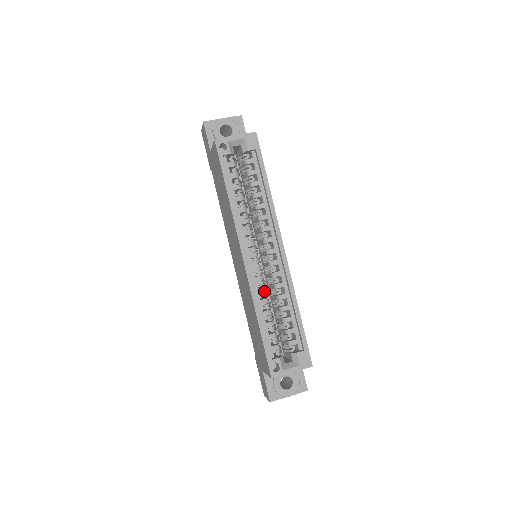
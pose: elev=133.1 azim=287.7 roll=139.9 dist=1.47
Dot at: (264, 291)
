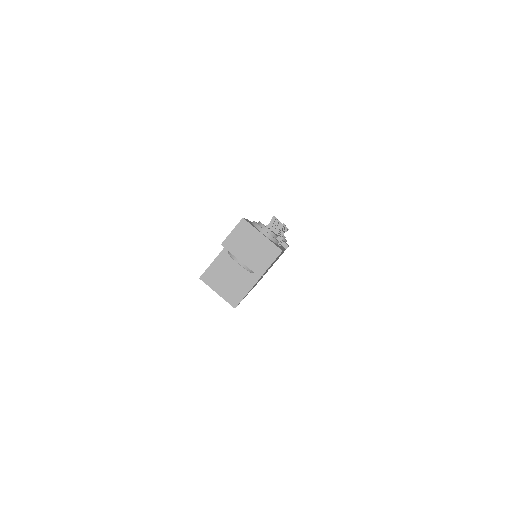
Dot at: occluded
